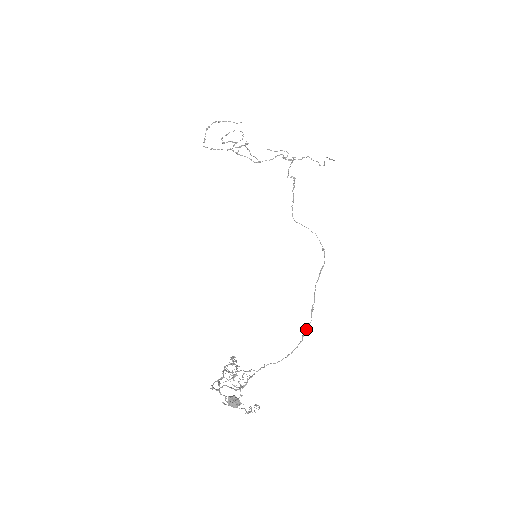
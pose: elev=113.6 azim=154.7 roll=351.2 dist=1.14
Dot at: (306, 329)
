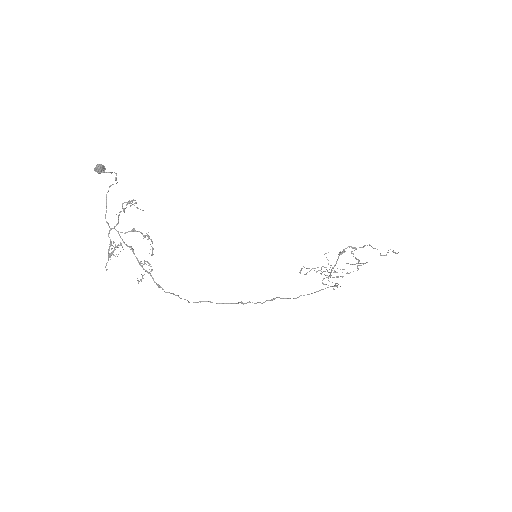
Dot at: (252, 302)
